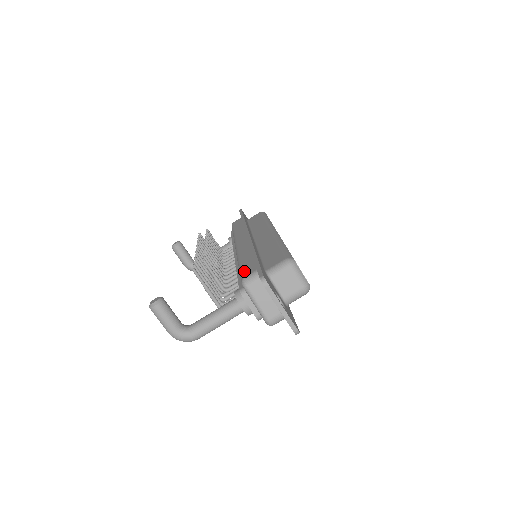
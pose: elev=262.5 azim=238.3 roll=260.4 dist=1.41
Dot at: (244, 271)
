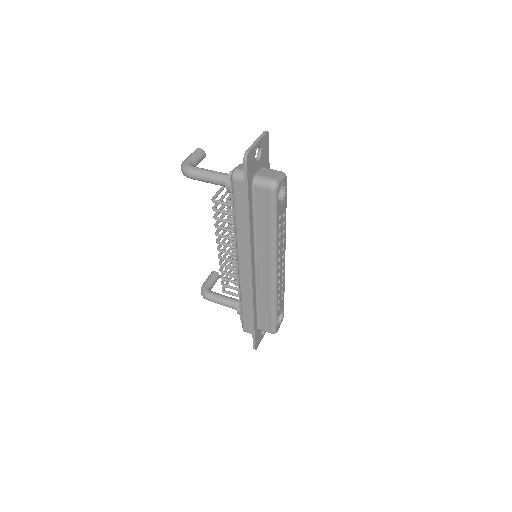
Dot at: occluded
